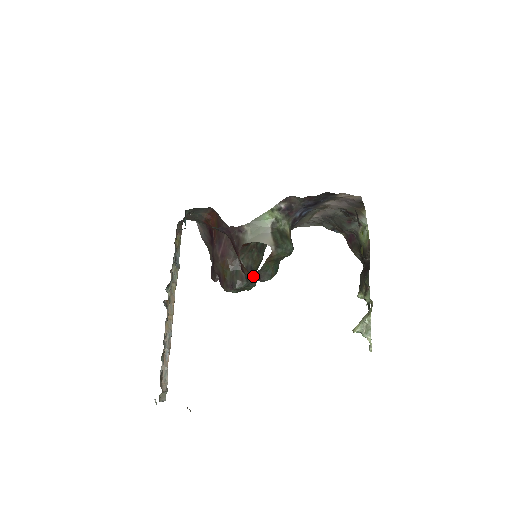
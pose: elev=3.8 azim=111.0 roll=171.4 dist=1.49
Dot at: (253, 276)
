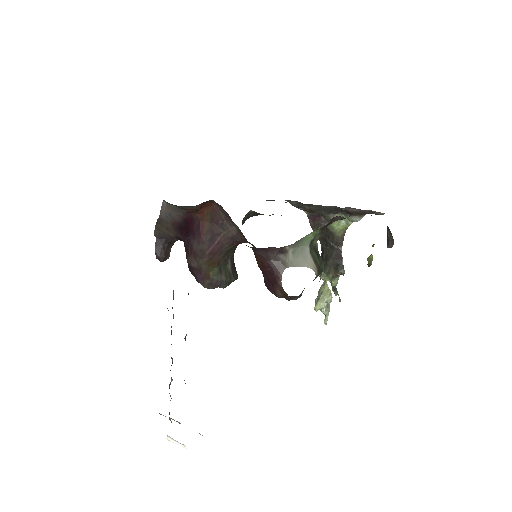
Dot at: (285, 297)
